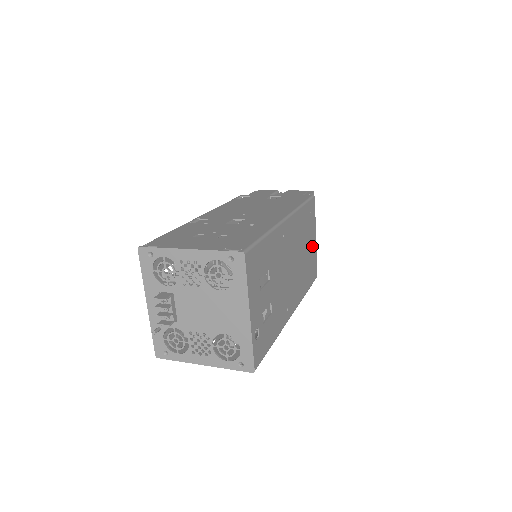
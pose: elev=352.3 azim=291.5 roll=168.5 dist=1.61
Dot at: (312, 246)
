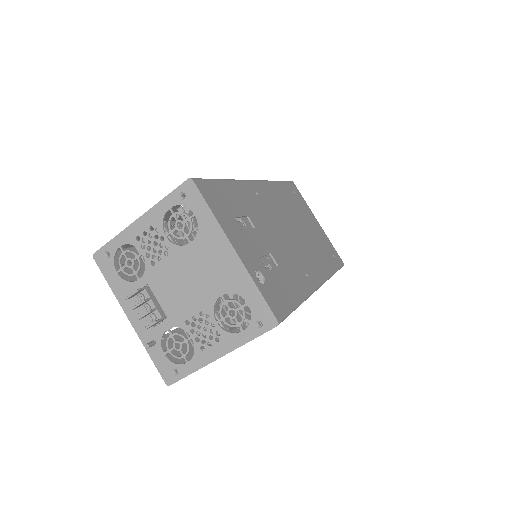
Dot at: (316, 228)
